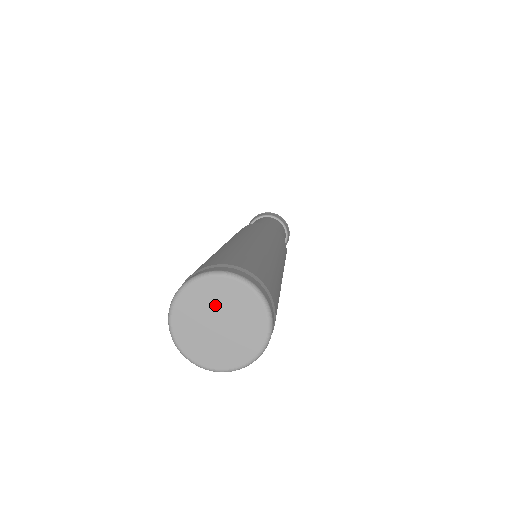
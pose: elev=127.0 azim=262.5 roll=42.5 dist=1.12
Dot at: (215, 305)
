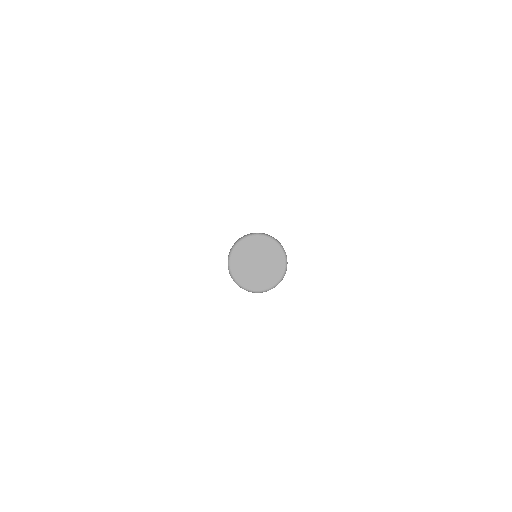
Dot at: (255, 252)
